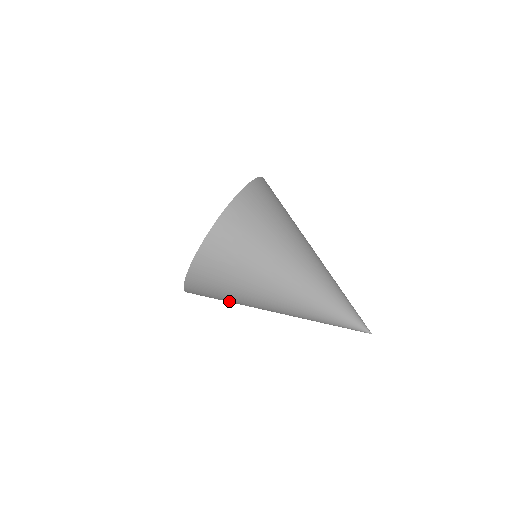
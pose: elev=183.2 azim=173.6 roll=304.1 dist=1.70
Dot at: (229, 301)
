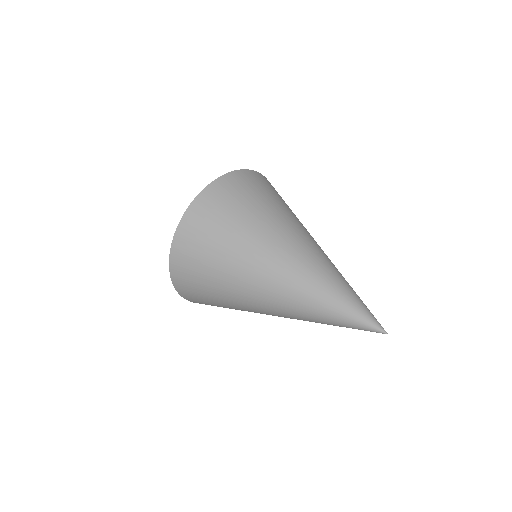
Dot at: (218, 267)
